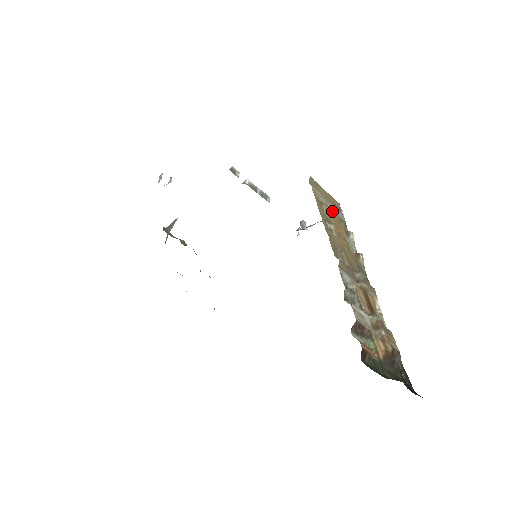
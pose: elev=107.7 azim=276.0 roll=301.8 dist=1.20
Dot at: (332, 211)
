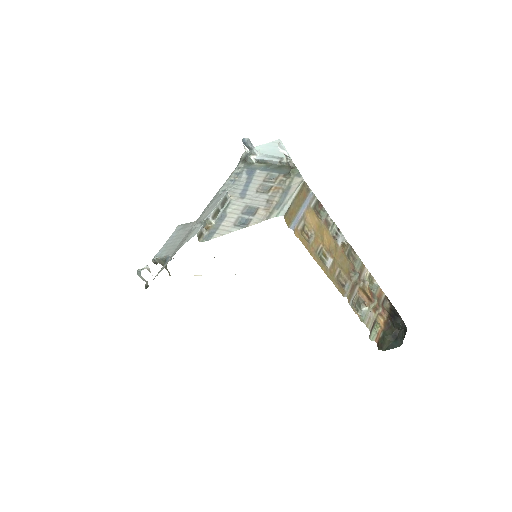
Dot at: (312, 222)
